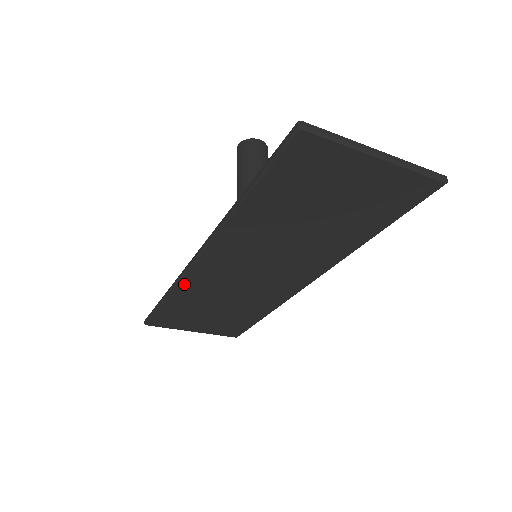
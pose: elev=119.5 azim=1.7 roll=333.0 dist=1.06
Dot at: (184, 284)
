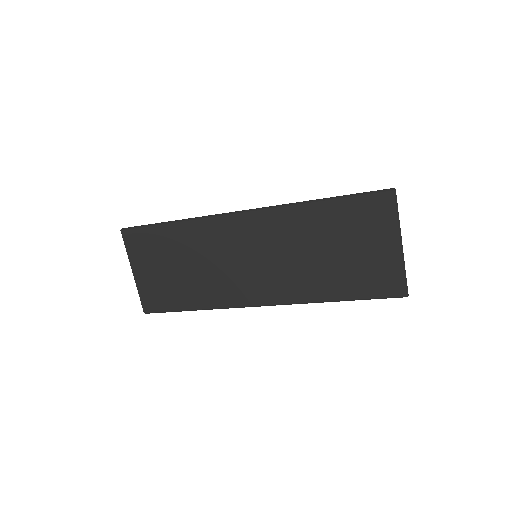
Dot at: (205, 223)
